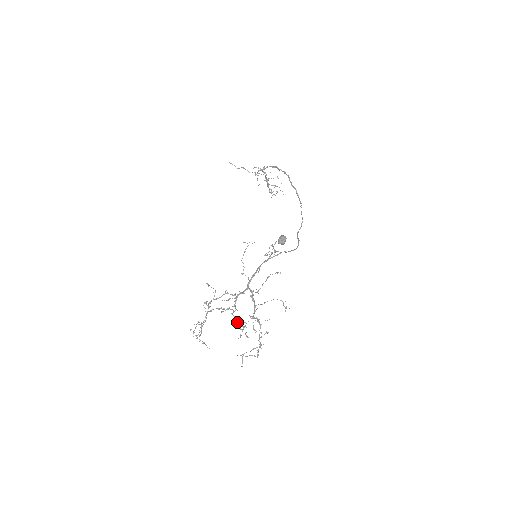
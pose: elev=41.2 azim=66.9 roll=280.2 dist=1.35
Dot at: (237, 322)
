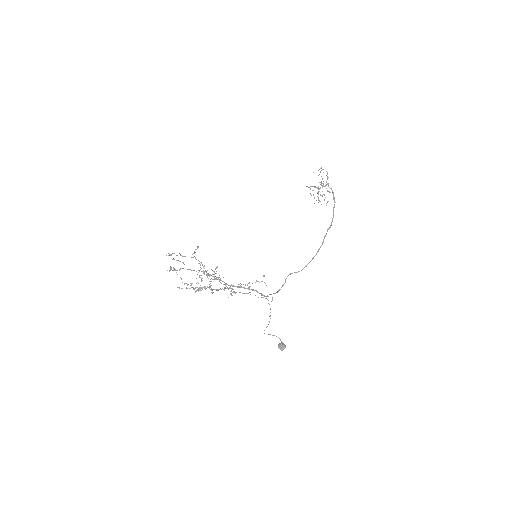
Dot at: (200, 277)
